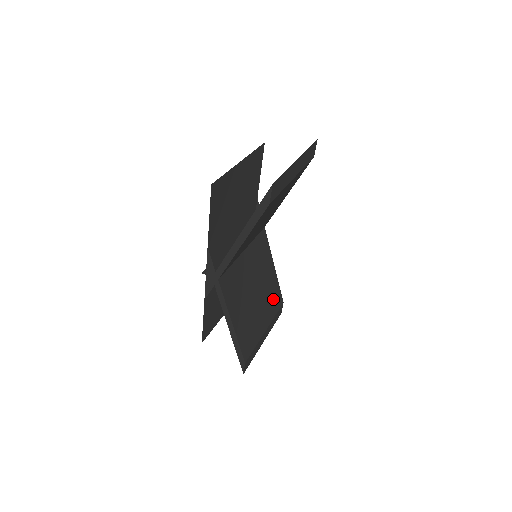
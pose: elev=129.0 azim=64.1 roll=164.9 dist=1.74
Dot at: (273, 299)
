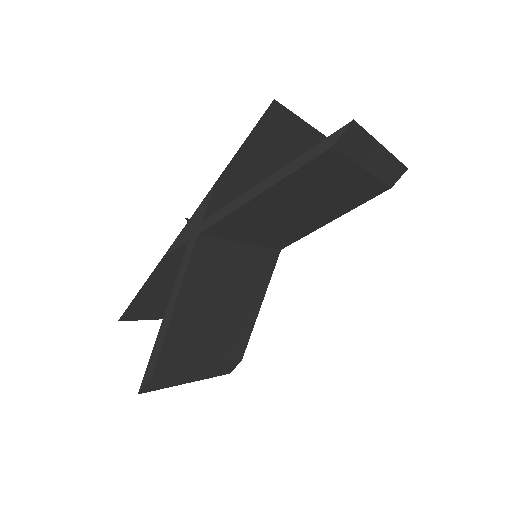
Dot at: (235, 341)
